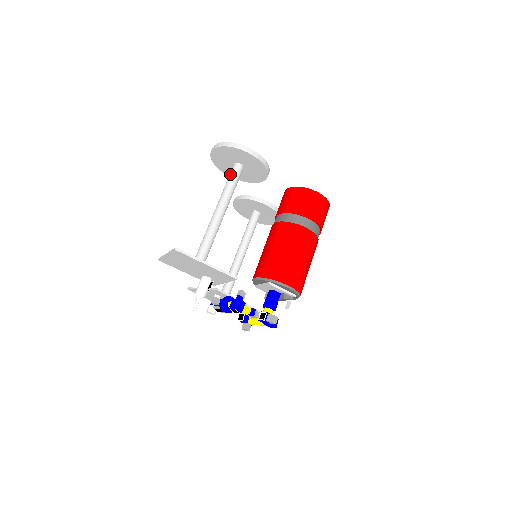
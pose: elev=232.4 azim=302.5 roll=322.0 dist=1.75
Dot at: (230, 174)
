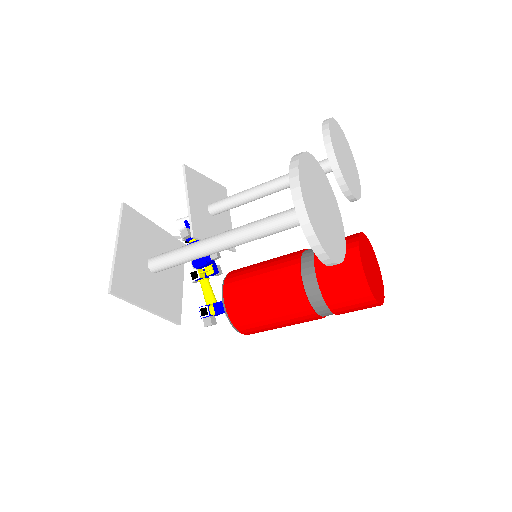
Dot at: (288, 215)
